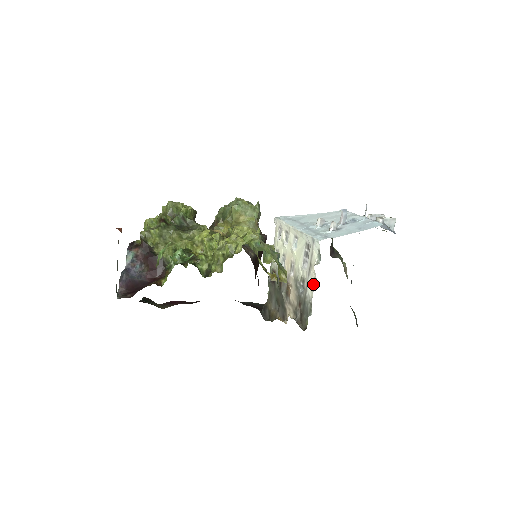
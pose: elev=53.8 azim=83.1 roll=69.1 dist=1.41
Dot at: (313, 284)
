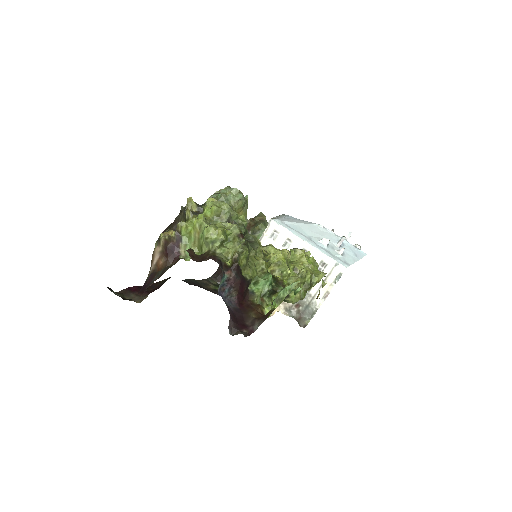
Dot at: (324, 295)
